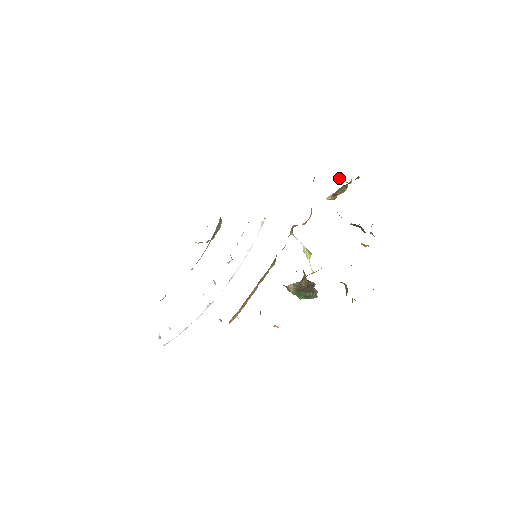
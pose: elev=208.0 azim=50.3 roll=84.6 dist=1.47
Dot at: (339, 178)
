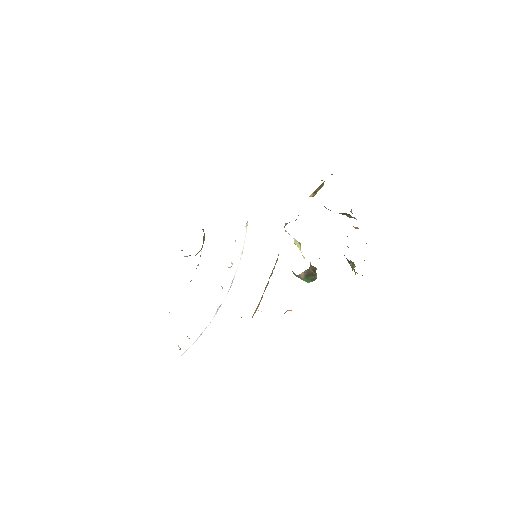
Dot at: occluded
